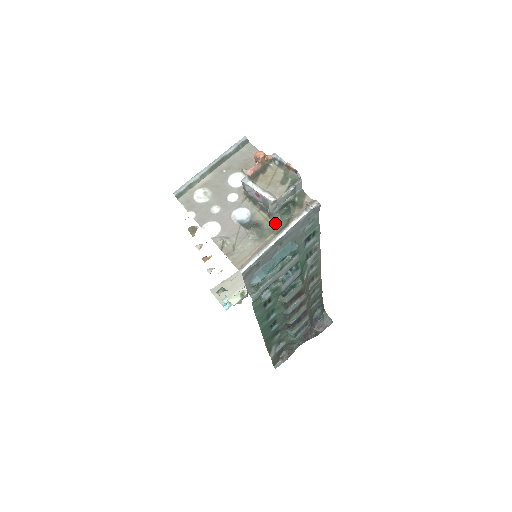
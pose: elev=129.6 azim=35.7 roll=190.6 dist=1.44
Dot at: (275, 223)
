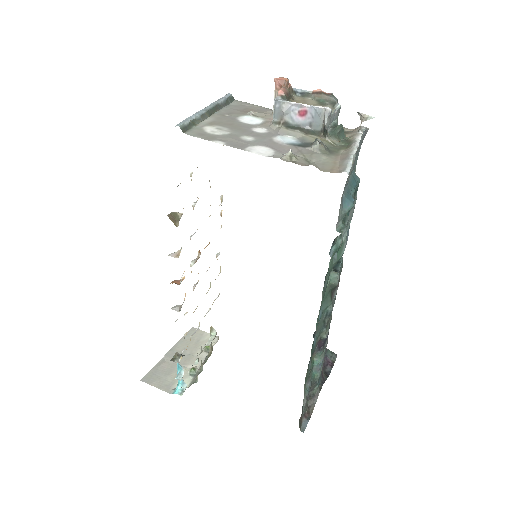
Dot at: (335, 143)
